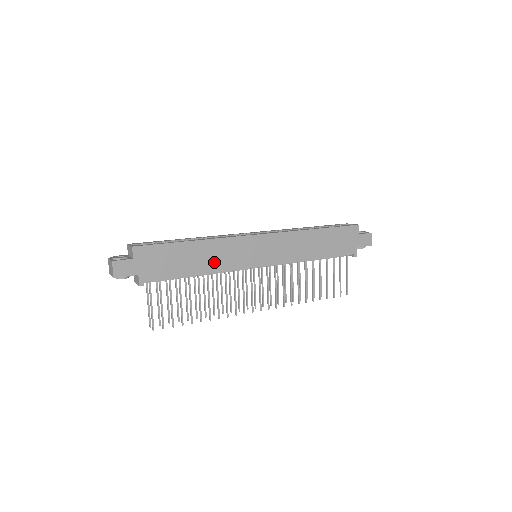
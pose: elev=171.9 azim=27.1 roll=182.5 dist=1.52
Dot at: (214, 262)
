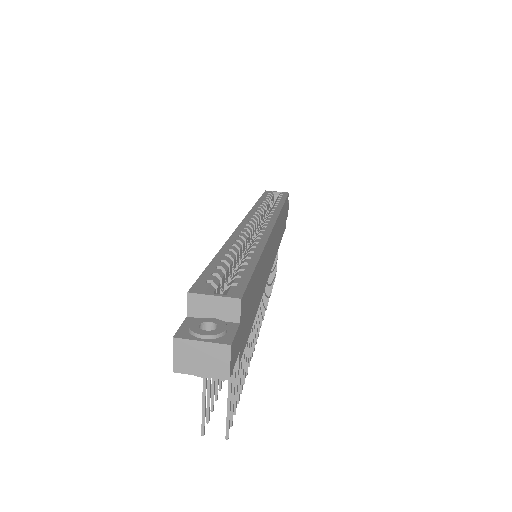
Dot at: (262, 283)
